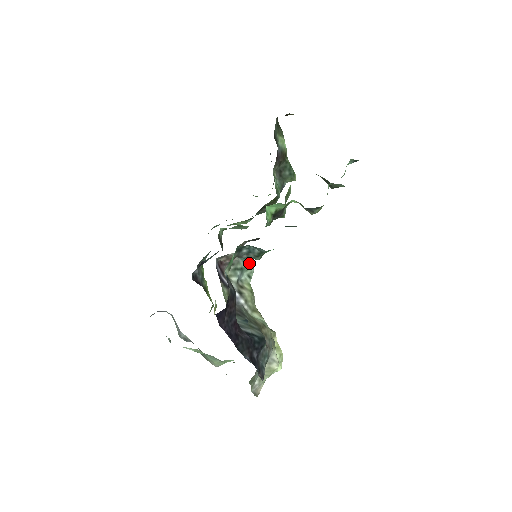
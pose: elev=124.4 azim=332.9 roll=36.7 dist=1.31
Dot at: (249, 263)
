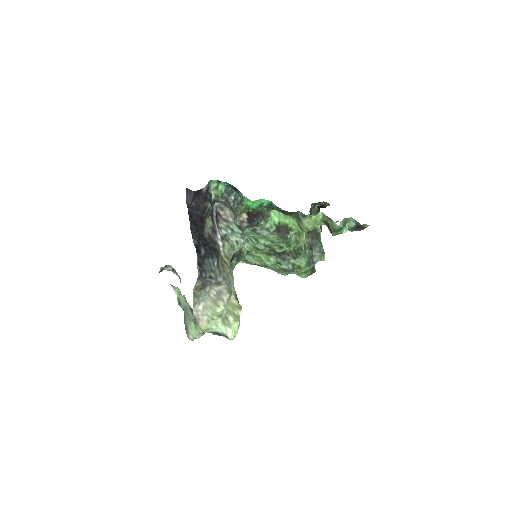
Dot at: (241, 233)
